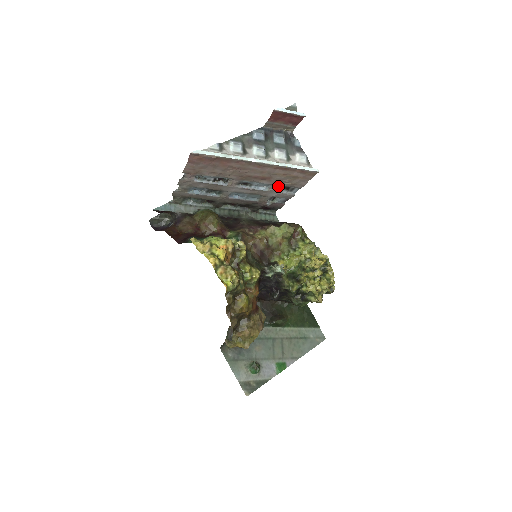
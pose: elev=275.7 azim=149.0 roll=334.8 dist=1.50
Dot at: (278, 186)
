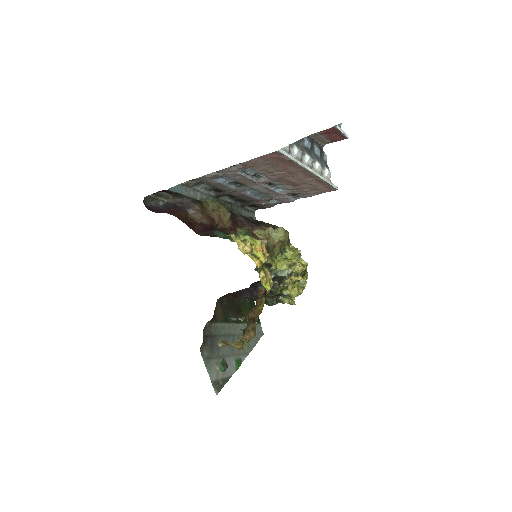
Dot at: (292, 192)
